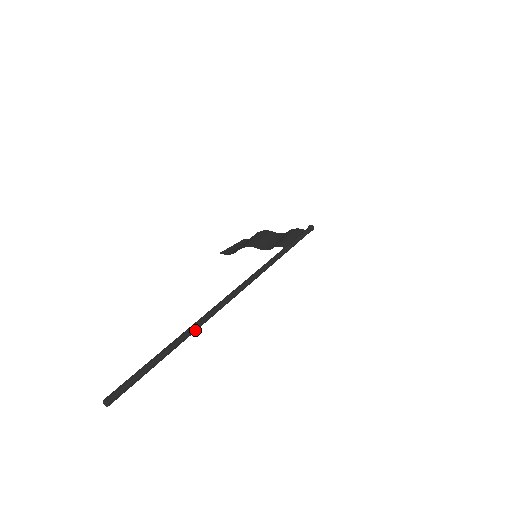
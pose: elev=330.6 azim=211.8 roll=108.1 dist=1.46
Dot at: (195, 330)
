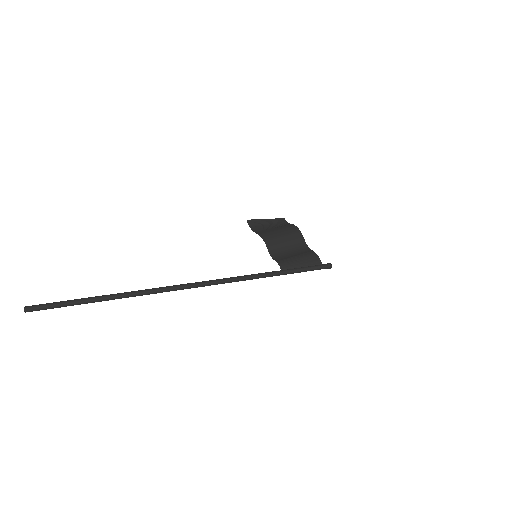
Dot at: occluded
